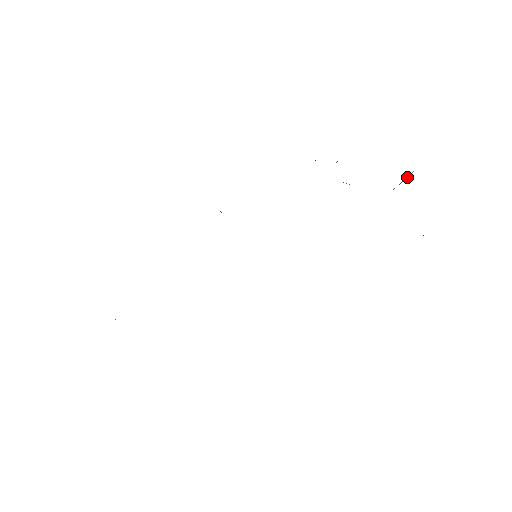
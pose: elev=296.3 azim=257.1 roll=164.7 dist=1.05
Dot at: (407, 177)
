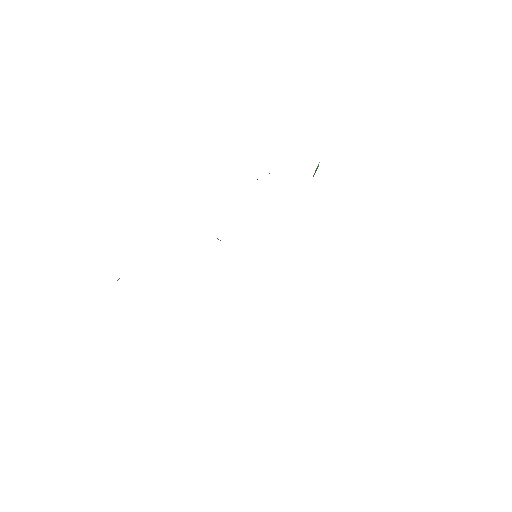
Dot at: (318, 165)
